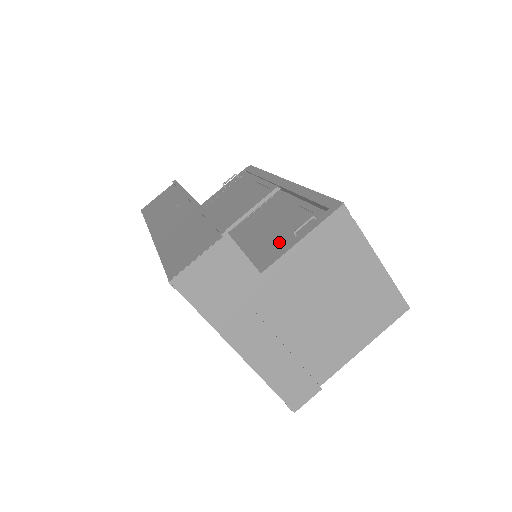
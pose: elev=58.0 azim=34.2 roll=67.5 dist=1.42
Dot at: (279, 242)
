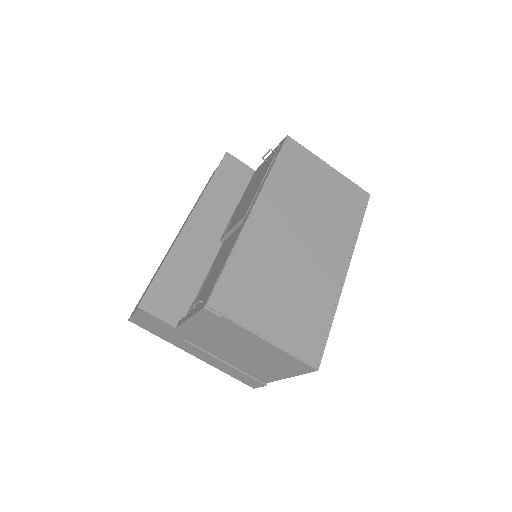
Dot at: (200, 299)
